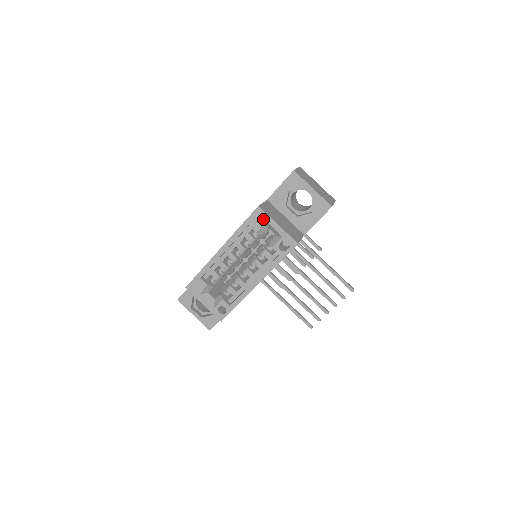
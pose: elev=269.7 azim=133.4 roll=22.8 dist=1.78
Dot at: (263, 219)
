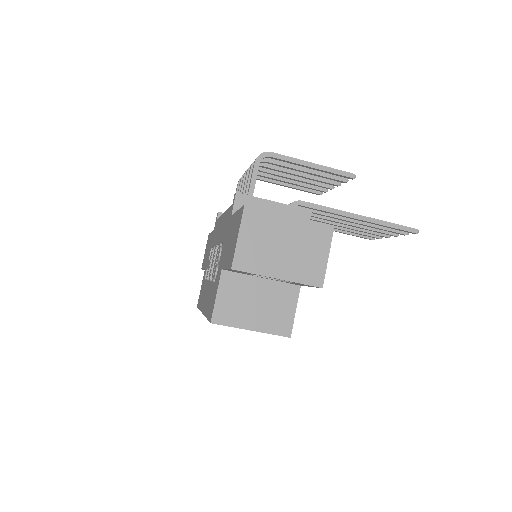
Dot at: occluded
